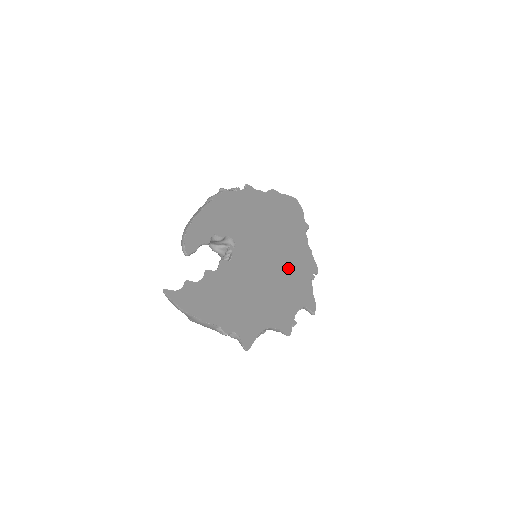
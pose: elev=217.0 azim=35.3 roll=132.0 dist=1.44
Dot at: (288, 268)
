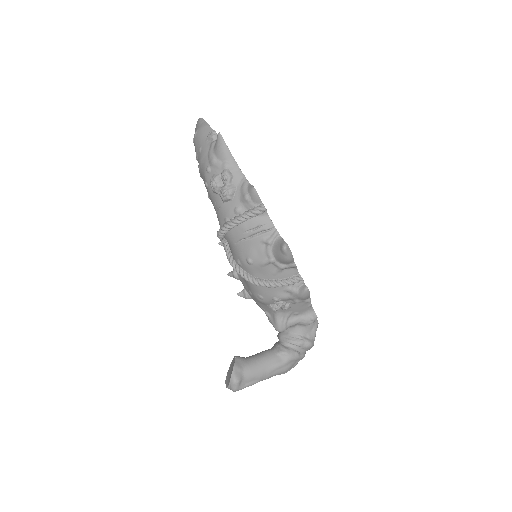
Dot at: occluded
